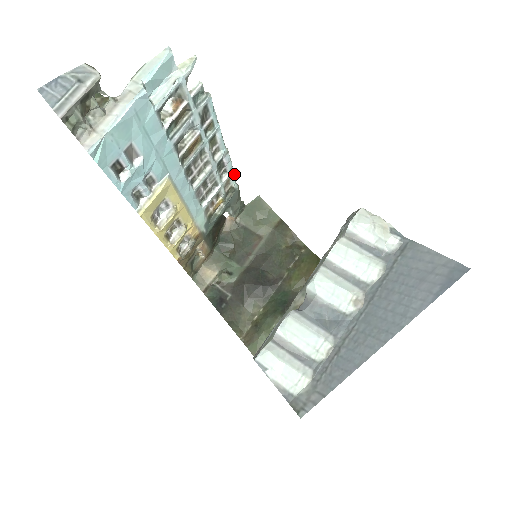
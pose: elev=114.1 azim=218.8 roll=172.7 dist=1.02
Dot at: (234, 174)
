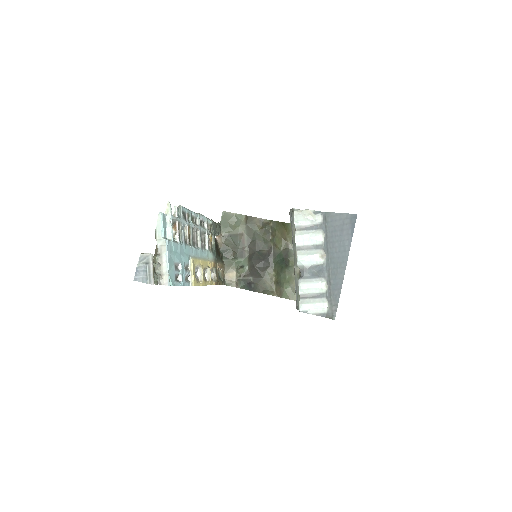
Dot at: (207, 218)
